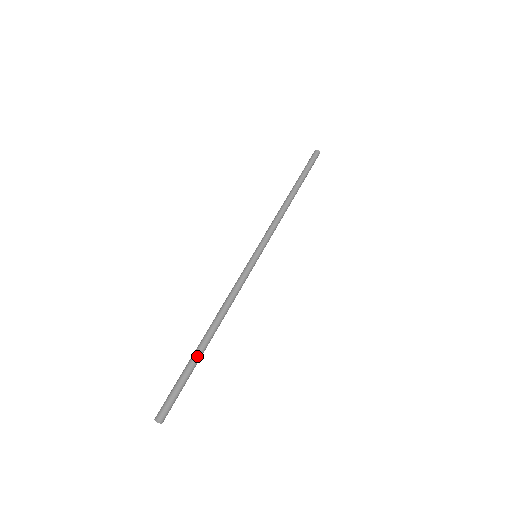
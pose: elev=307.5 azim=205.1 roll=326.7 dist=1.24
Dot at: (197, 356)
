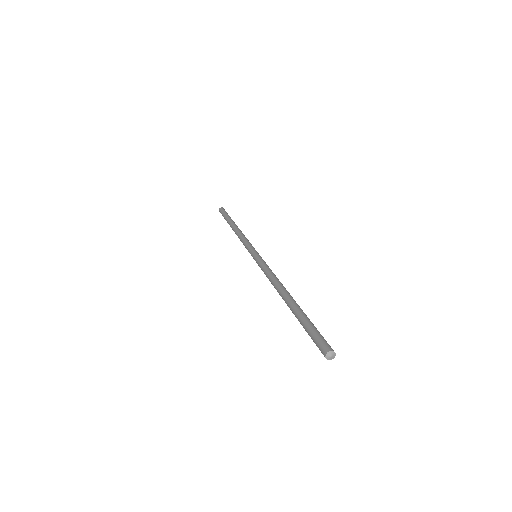
Dot at: occluded
